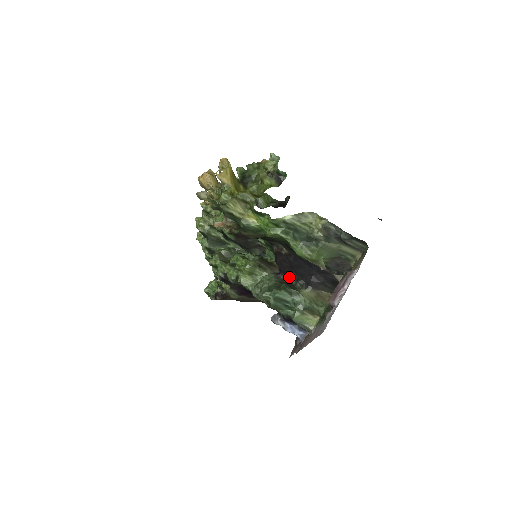
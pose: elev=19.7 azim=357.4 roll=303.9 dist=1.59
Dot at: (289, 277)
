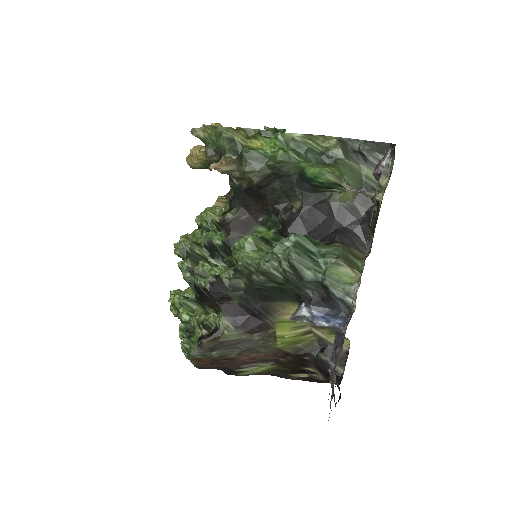
Dot at: occluded
